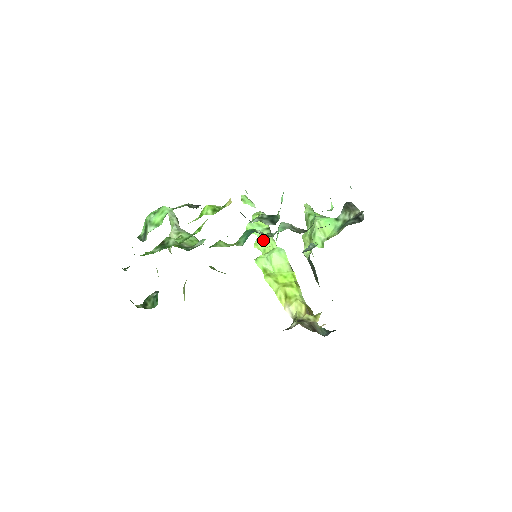
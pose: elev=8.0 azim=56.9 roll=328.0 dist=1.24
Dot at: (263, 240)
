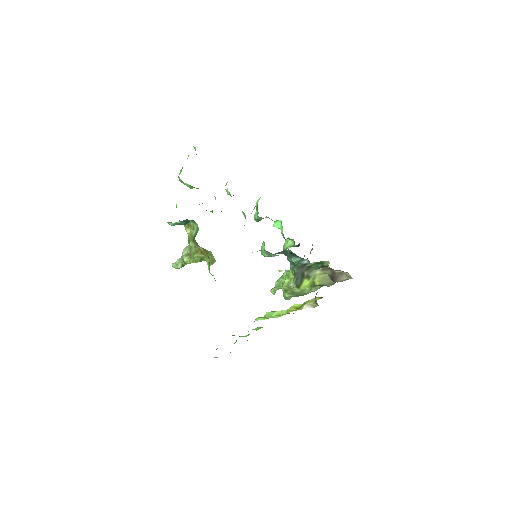
Dot at: occluded
